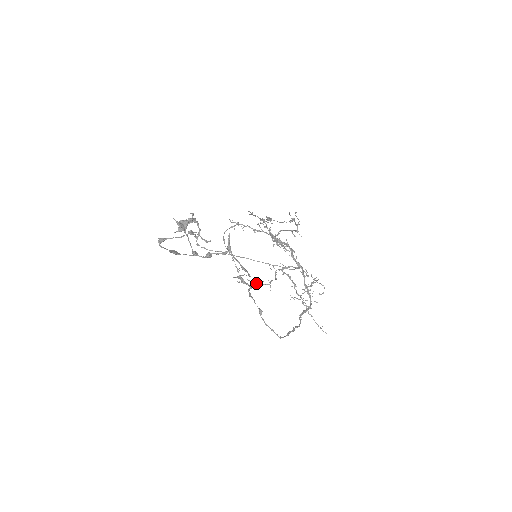
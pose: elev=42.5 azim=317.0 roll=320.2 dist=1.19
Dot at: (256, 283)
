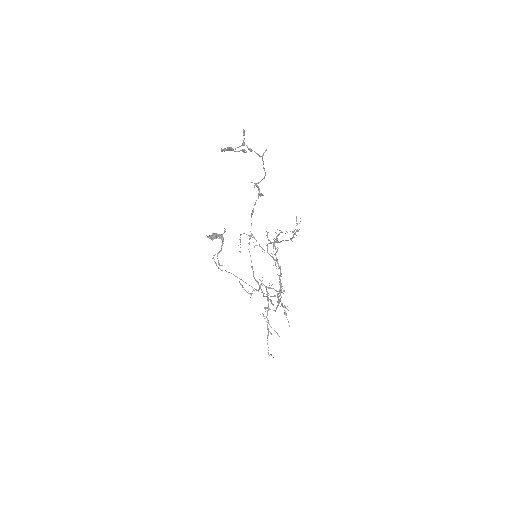
Dot at: occluded
